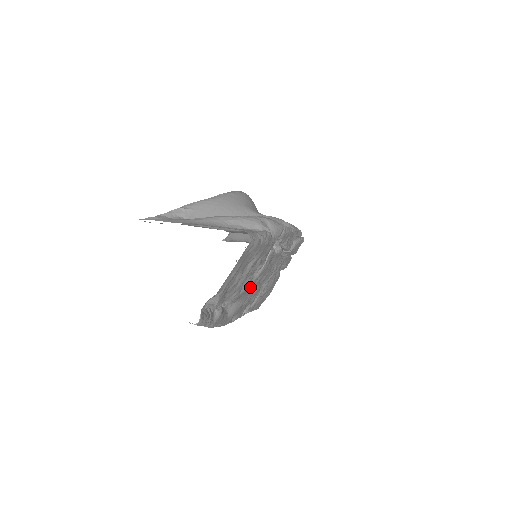
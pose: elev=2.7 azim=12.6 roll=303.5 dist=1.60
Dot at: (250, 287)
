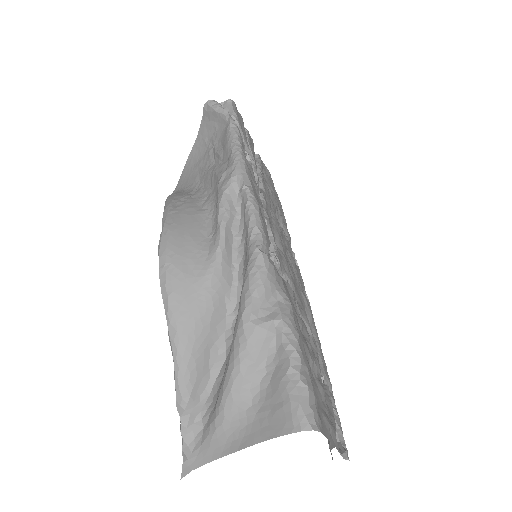
Dot at: occluded
